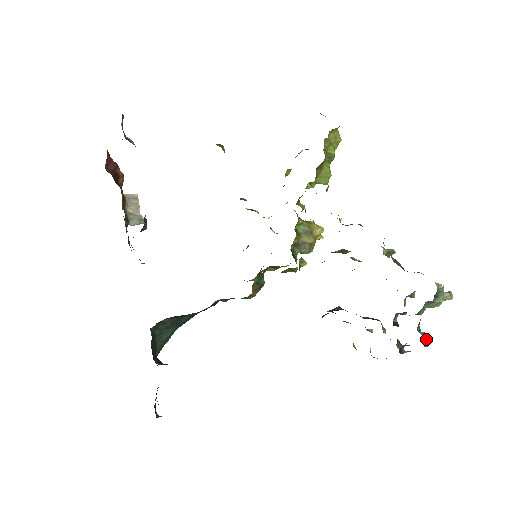
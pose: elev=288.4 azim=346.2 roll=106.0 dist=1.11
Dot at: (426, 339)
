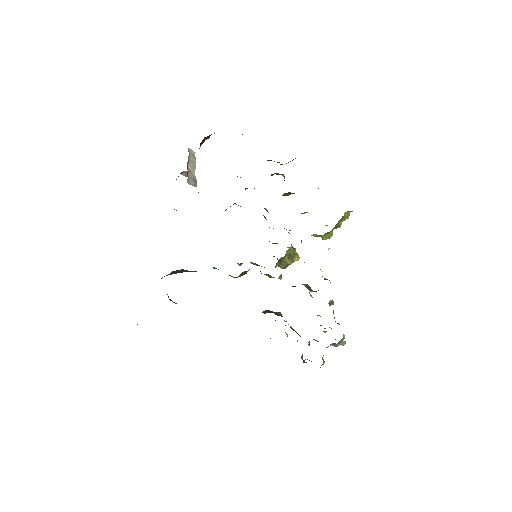
Dot at: (323, 364)
